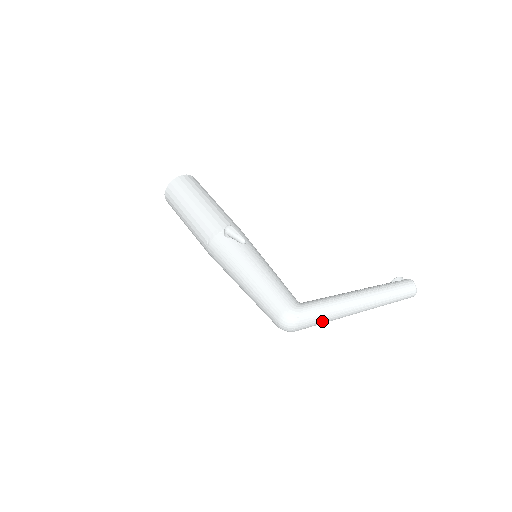
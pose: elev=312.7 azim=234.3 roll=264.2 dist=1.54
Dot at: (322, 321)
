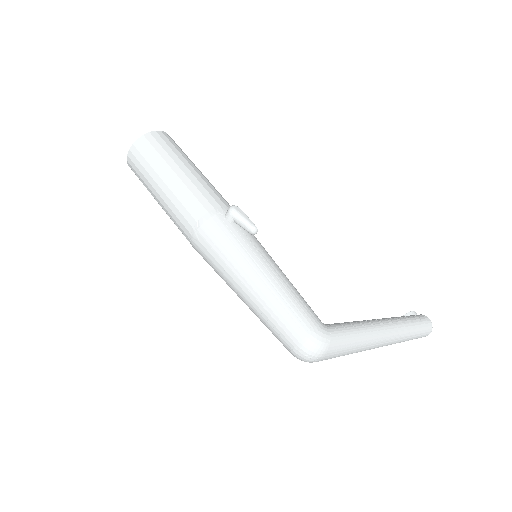
Dot at: (347, 352)
